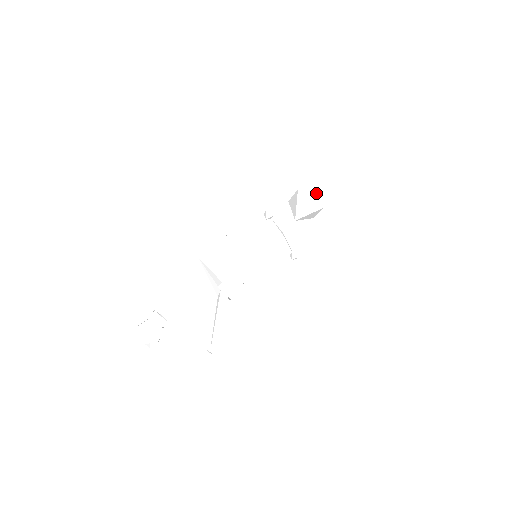
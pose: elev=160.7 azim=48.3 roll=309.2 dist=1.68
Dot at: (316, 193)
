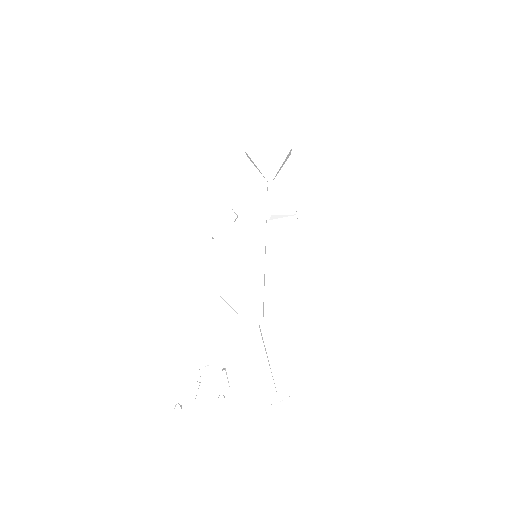
Dot at: (271, 129)
